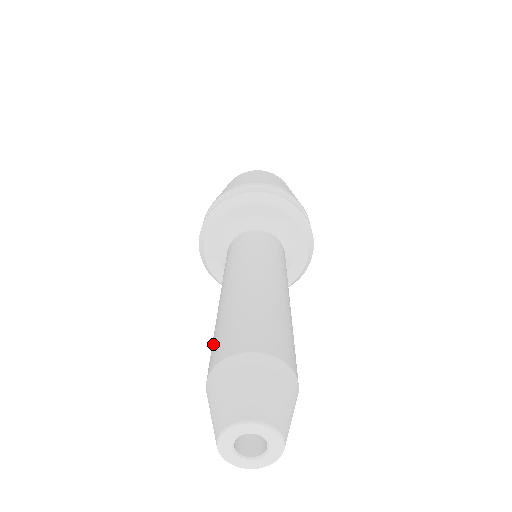
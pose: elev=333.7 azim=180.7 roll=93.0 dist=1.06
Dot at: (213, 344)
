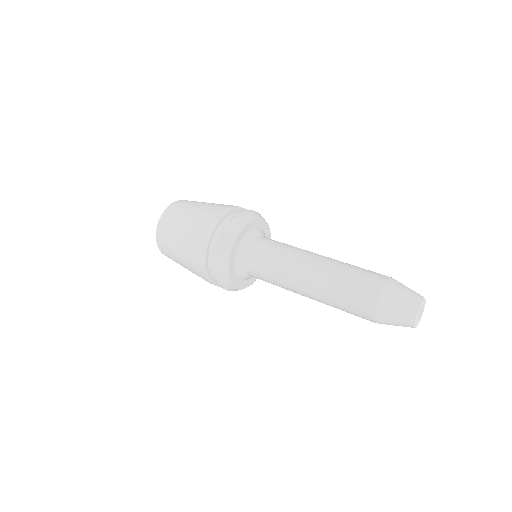
Dot at: (356, 285)
